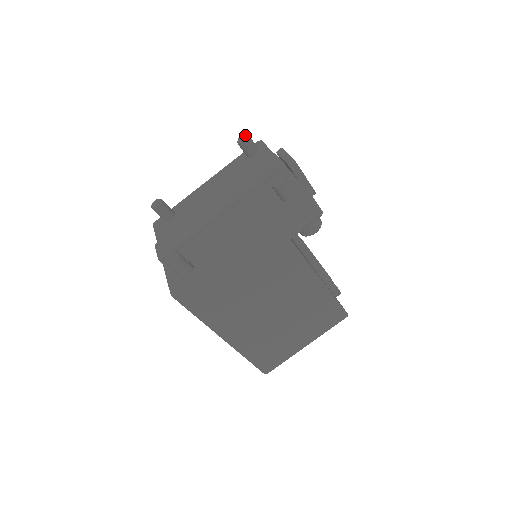
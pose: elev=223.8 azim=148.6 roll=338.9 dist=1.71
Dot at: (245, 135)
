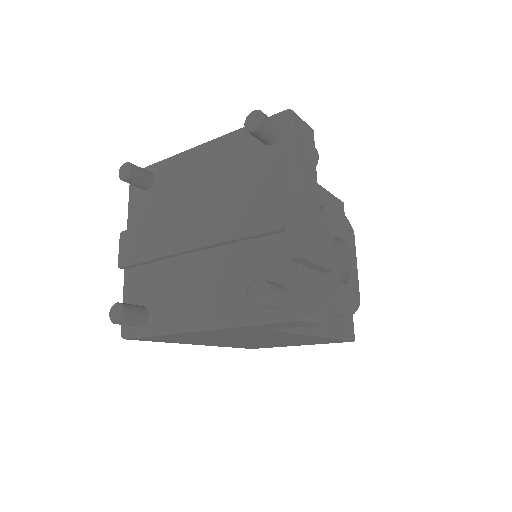
Dot at: (258, 117)
